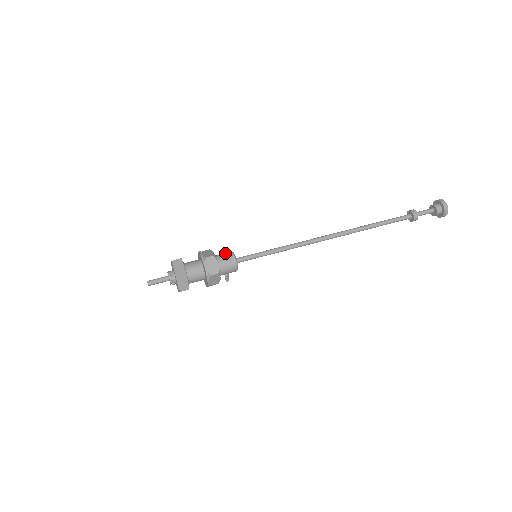
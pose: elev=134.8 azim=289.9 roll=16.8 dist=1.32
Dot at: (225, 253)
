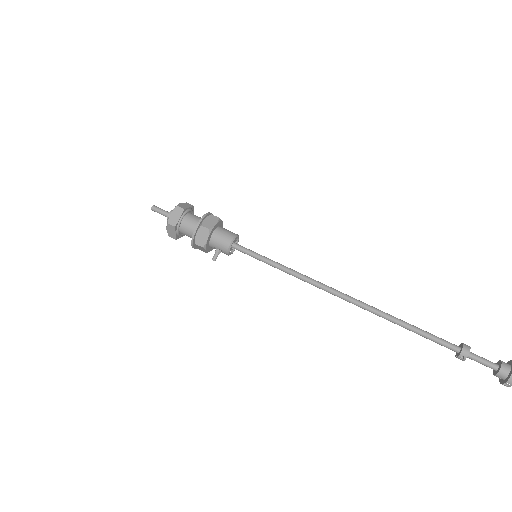
Dot at: (232, 232)
